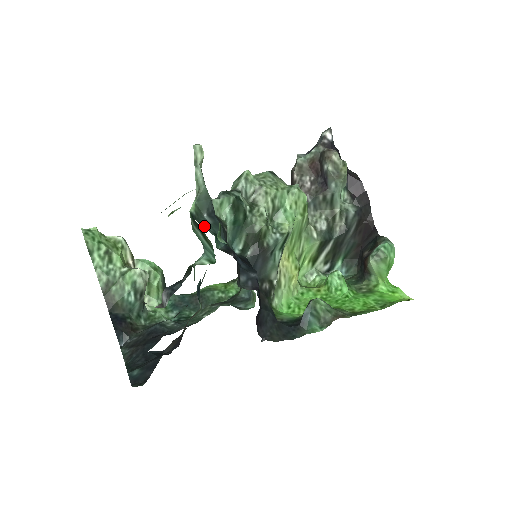
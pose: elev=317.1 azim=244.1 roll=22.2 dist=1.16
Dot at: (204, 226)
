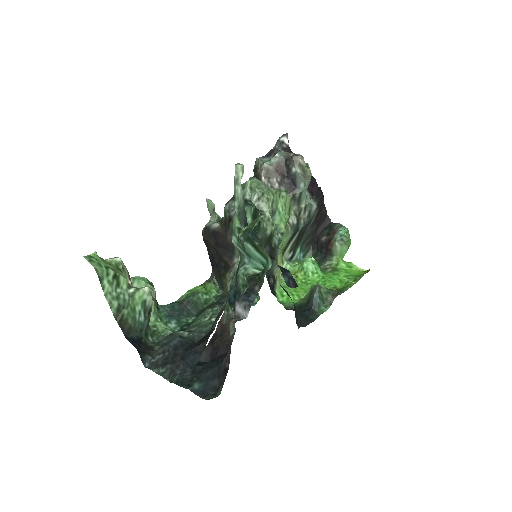
Dot at: (252, 238)
